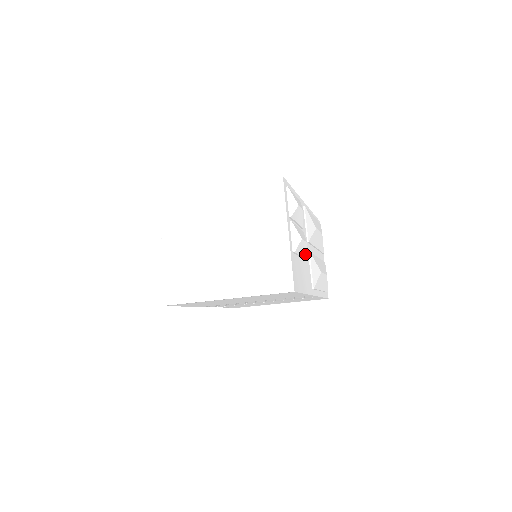
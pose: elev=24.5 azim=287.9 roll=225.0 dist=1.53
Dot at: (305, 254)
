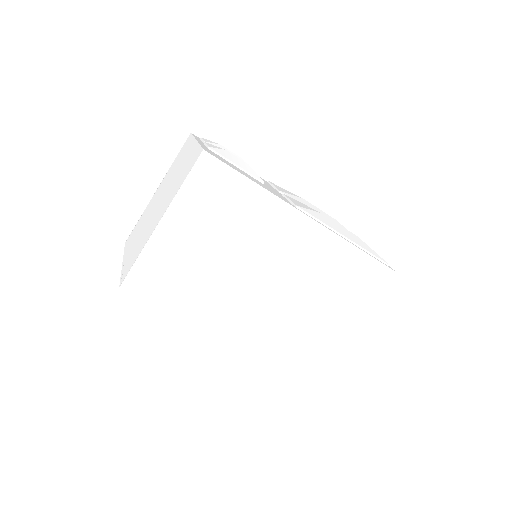
Dot at: (254, 174)
